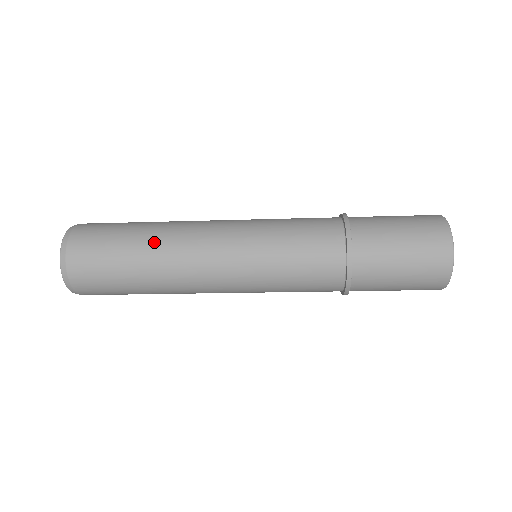
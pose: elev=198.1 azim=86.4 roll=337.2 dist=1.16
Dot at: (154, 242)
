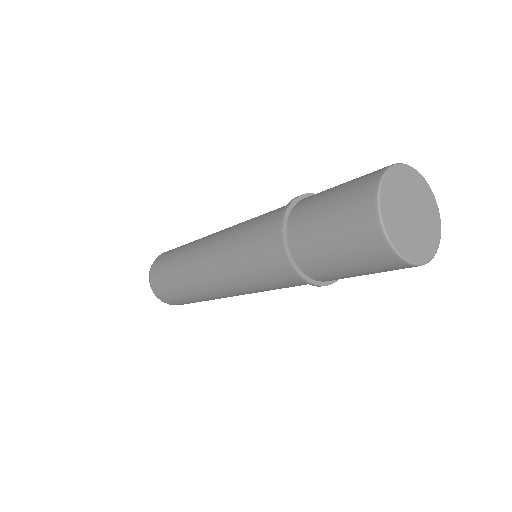
Dot at: (180, 268)
